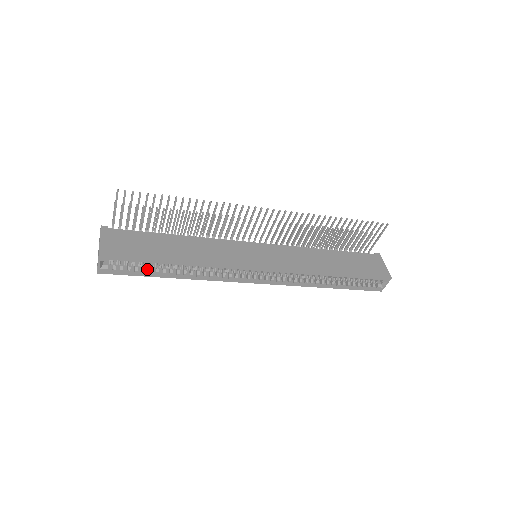
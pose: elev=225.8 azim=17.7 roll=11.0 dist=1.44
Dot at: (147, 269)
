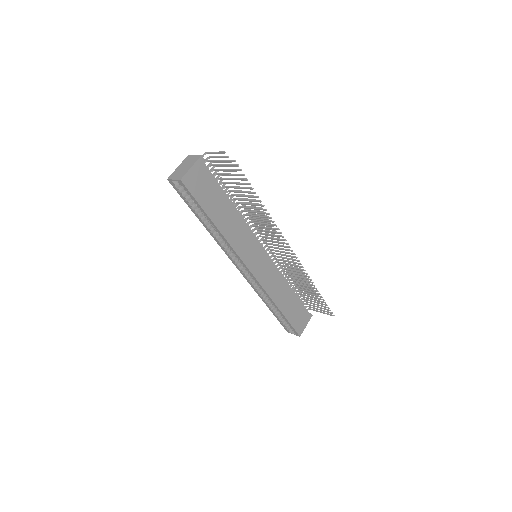
Dot at: (195, 205)
